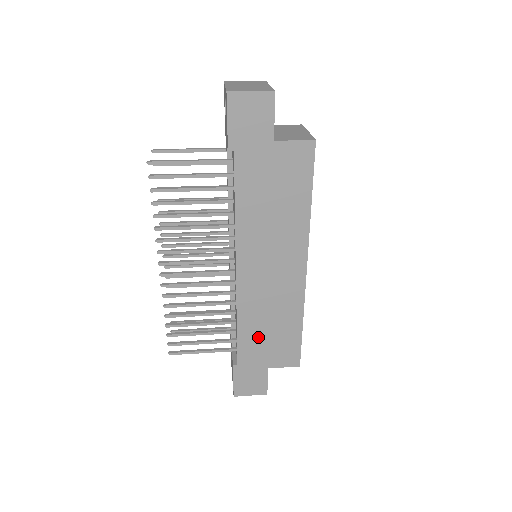
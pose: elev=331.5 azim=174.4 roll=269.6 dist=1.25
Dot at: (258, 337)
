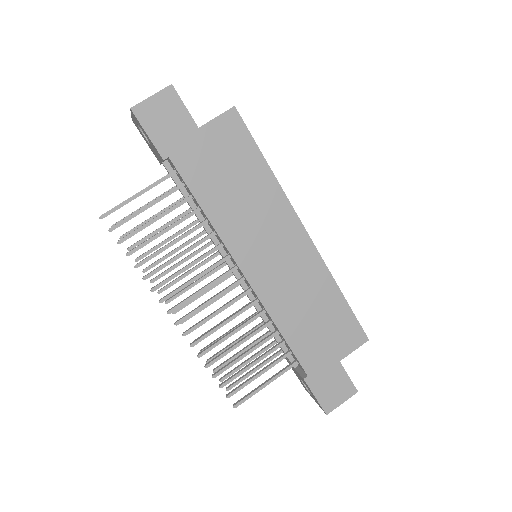
Dot at: (308, 332)
